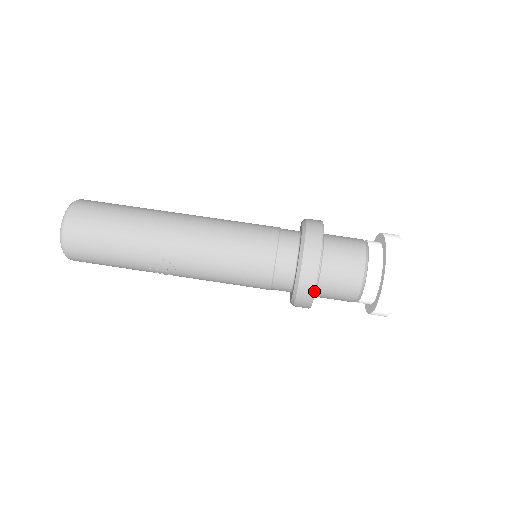
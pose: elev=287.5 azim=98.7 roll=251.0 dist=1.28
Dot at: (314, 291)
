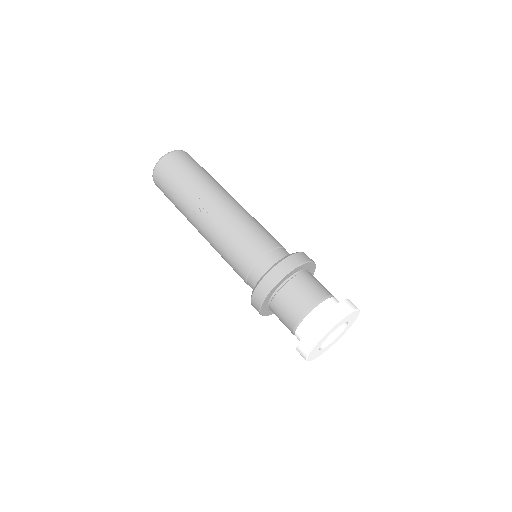
Dot at: (283, 276)
